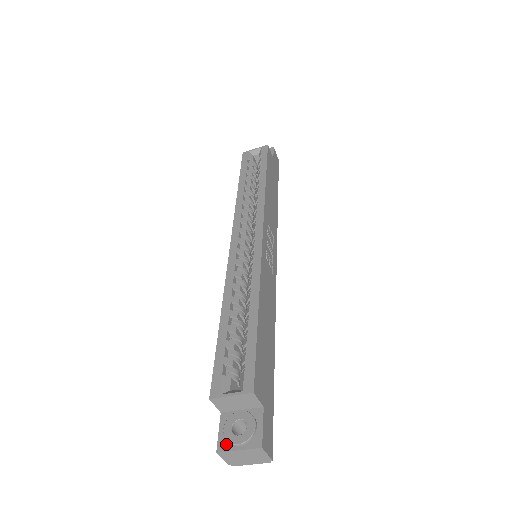
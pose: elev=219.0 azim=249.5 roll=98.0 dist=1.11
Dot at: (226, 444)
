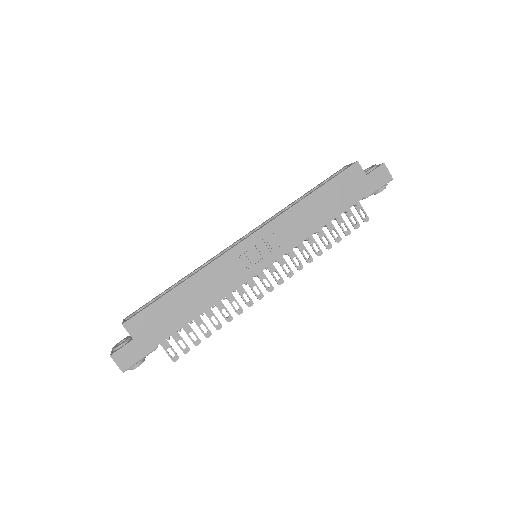
Dot at: occluded
